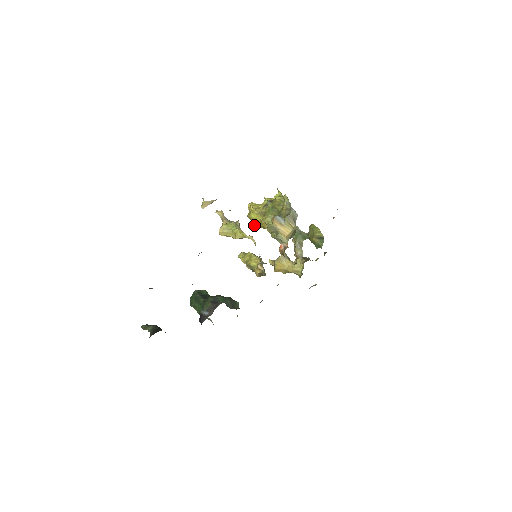
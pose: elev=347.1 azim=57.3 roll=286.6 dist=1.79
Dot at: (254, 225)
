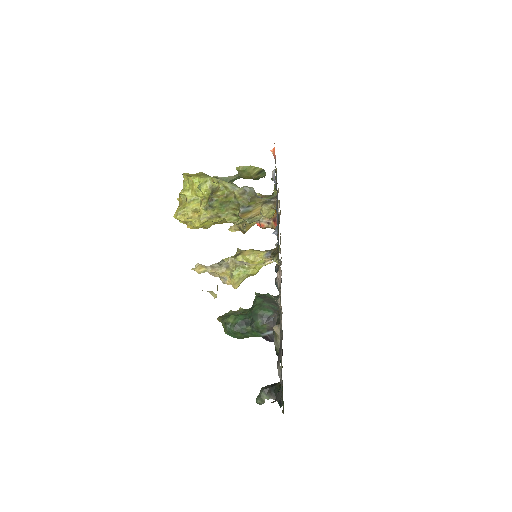
Dot at: occluded
